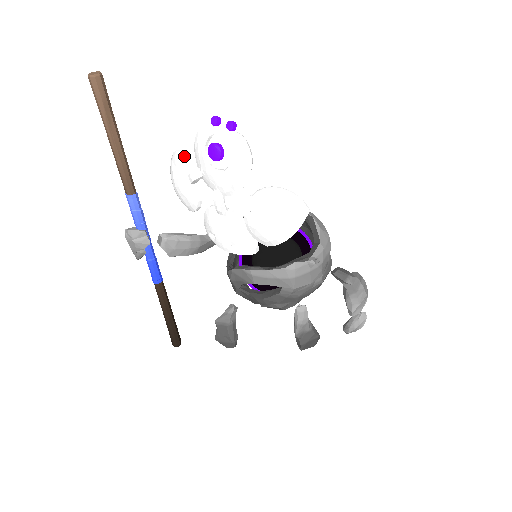
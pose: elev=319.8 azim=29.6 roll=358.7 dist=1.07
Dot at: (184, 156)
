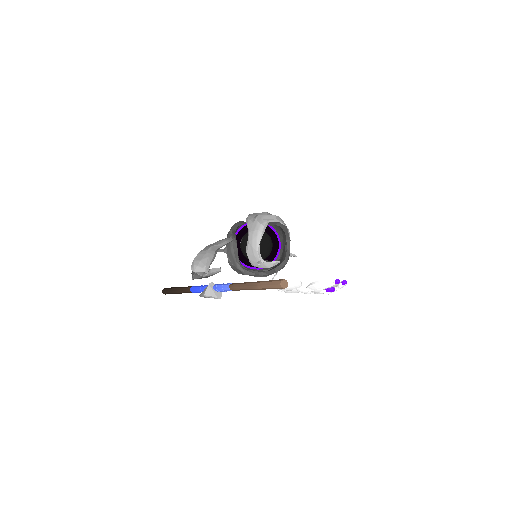
Dot at: (299, 283)
